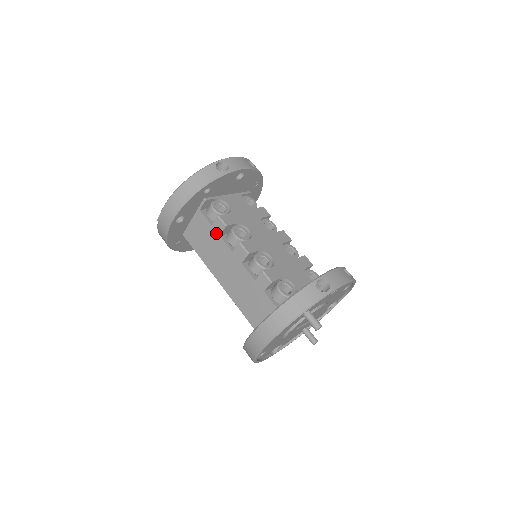
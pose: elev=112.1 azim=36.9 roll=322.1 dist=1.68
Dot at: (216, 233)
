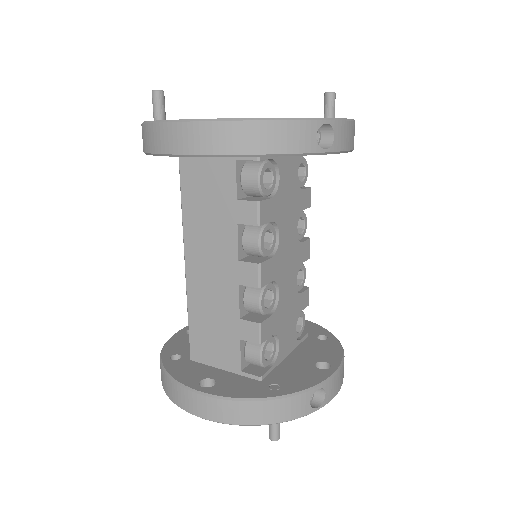
Dot at: (235, 215)
